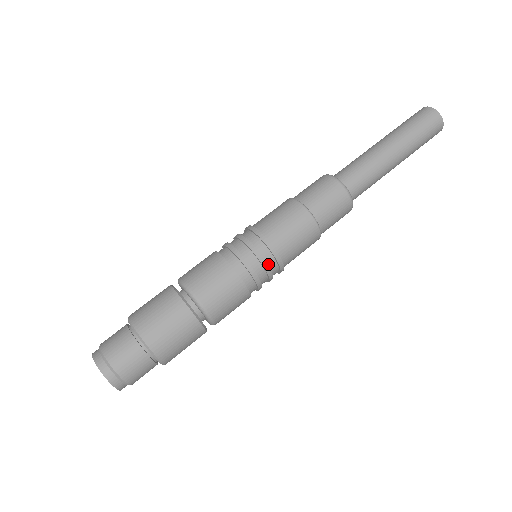
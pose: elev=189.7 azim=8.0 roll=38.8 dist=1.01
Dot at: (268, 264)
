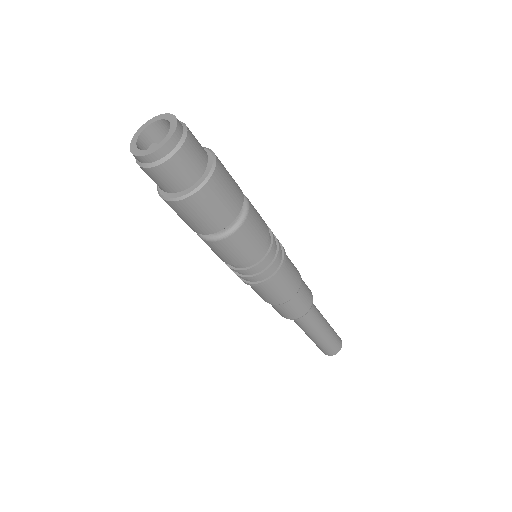
Dot at: (277, 259)
